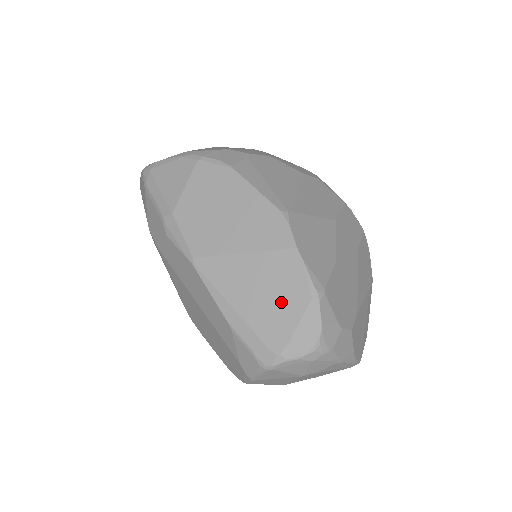
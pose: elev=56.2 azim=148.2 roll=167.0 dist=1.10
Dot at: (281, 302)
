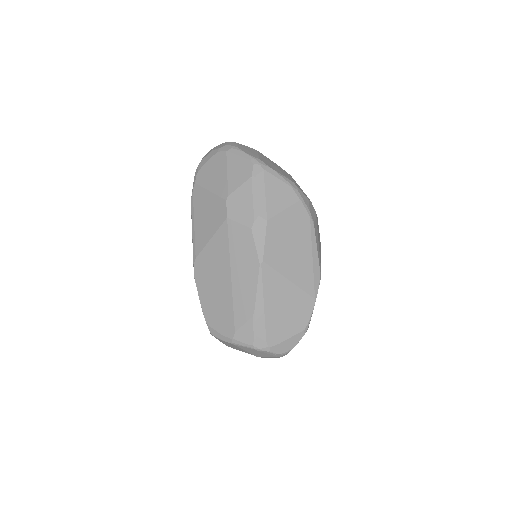
Dot at: (290, 321)
